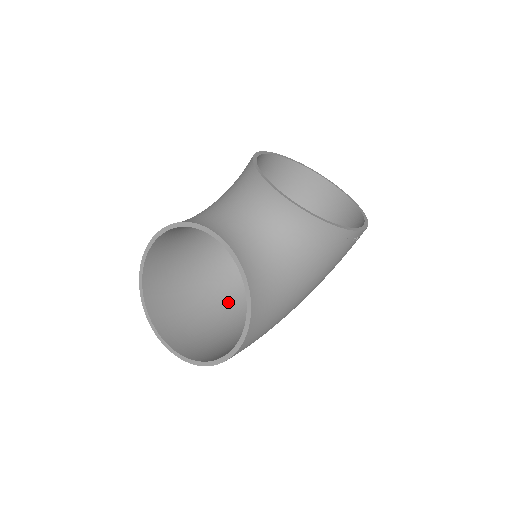
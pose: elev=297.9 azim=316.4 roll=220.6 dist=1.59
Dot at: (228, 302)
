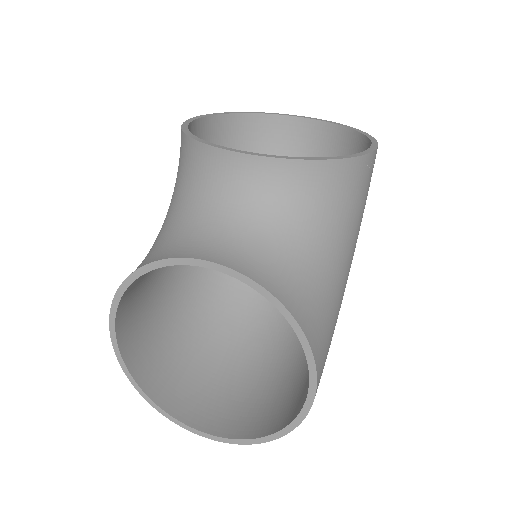
Dot at: (250, 330)
